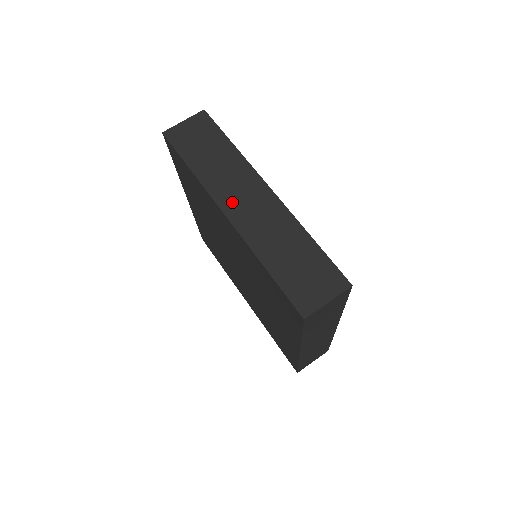
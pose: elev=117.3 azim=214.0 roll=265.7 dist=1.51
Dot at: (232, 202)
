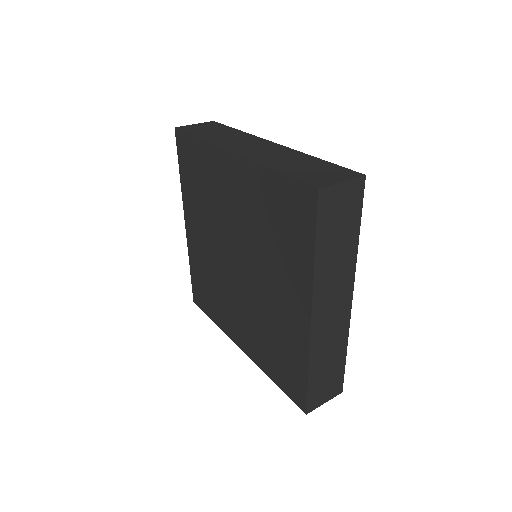
Dot at: (323, 307)
